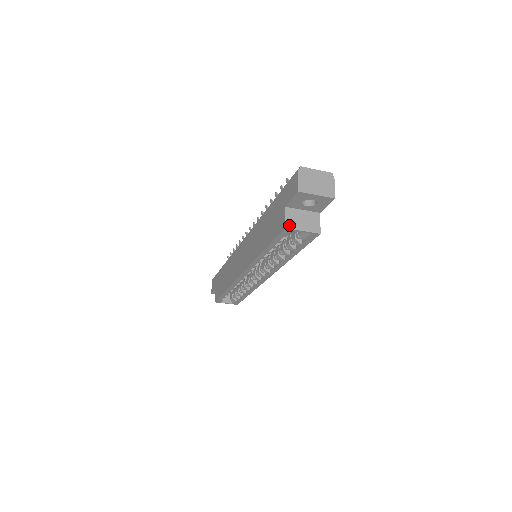
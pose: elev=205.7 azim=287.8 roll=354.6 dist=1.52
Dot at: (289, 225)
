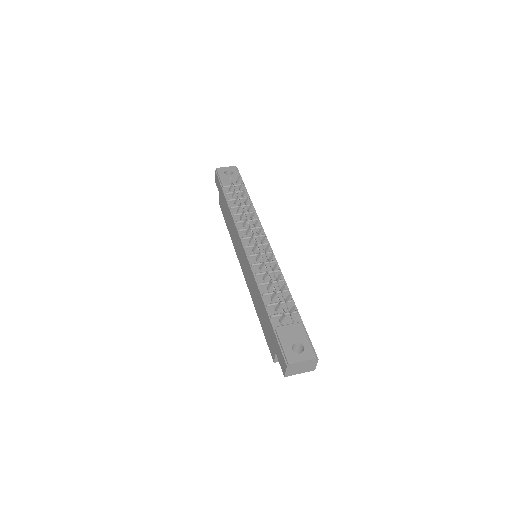
Dot at: (277, 361)
